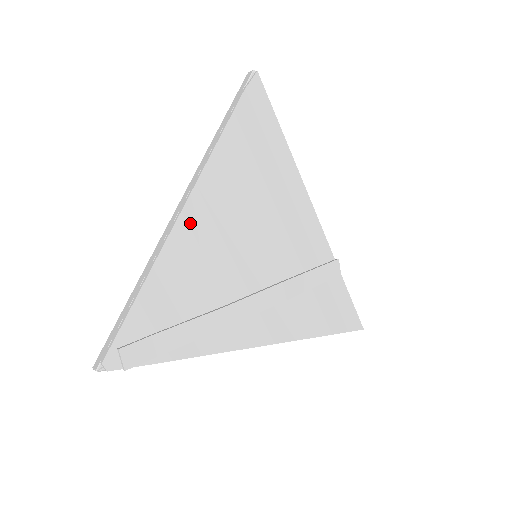
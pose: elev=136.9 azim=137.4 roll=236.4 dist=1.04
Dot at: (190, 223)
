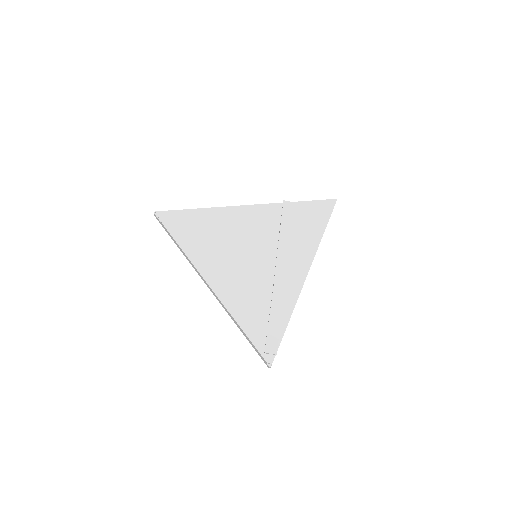
Dot at: (221, 288)
